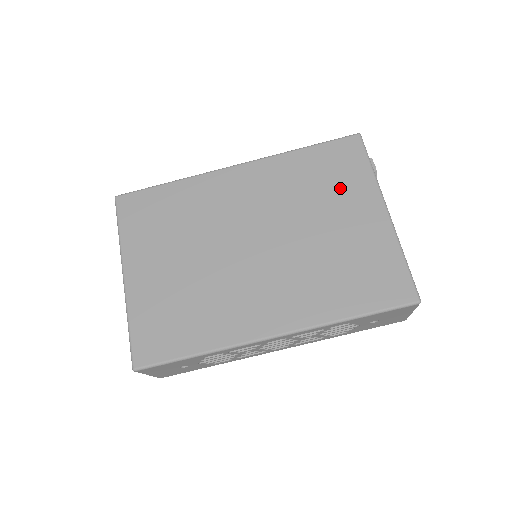
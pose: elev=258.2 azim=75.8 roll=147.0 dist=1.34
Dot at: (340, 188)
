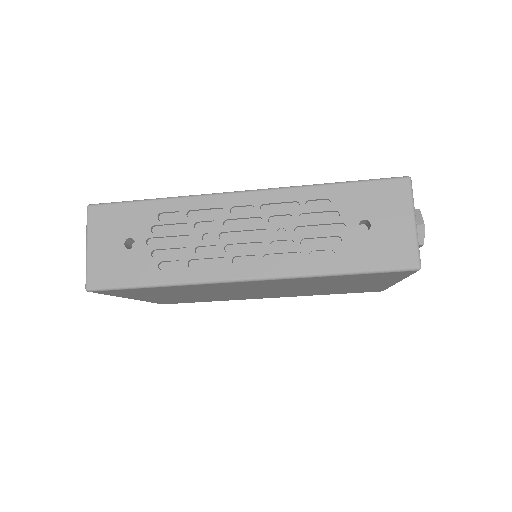
Dot at: occluded
